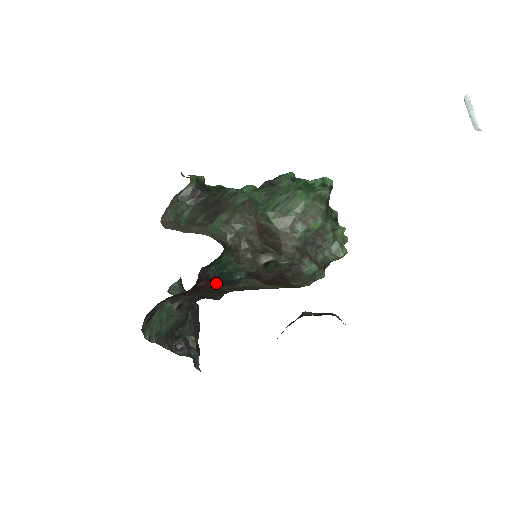
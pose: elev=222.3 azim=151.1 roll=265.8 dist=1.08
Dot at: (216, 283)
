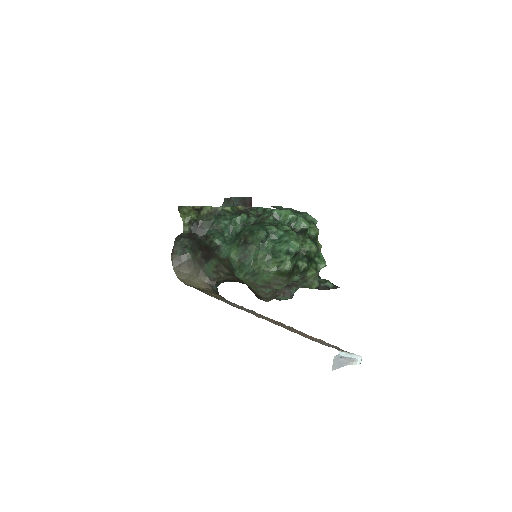
Dot at: occluded
